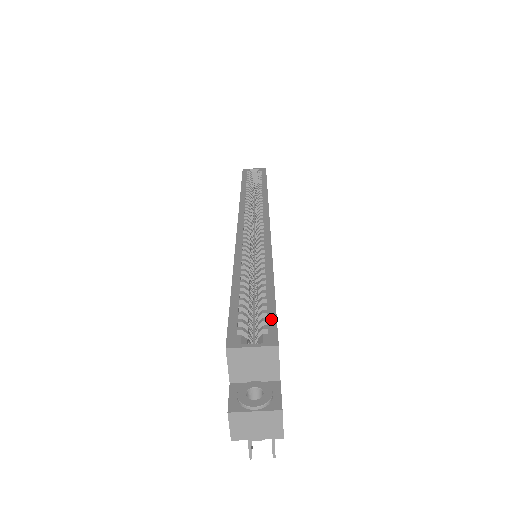
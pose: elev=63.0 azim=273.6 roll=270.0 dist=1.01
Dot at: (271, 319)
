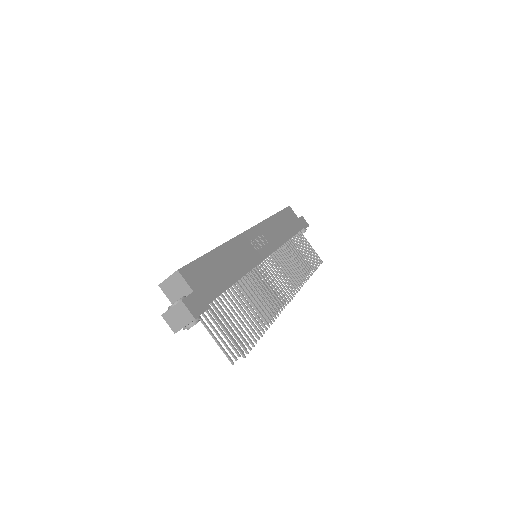
Dot at: (188, 264)
